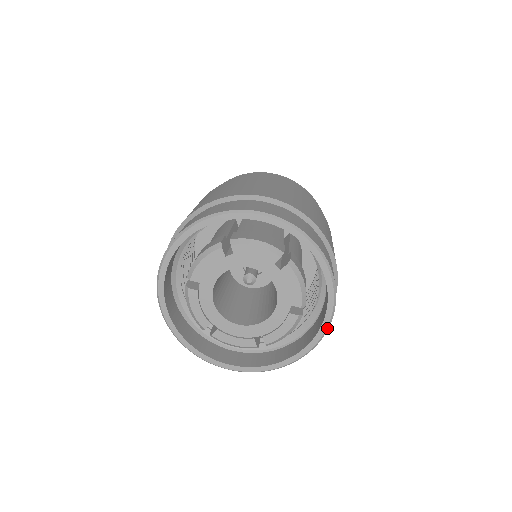
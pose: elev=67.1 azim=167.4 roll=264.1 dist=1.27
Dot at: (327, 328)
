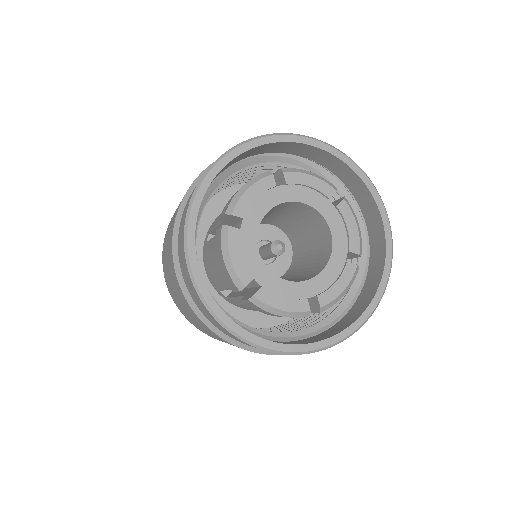
Dot at: (370, 181)
